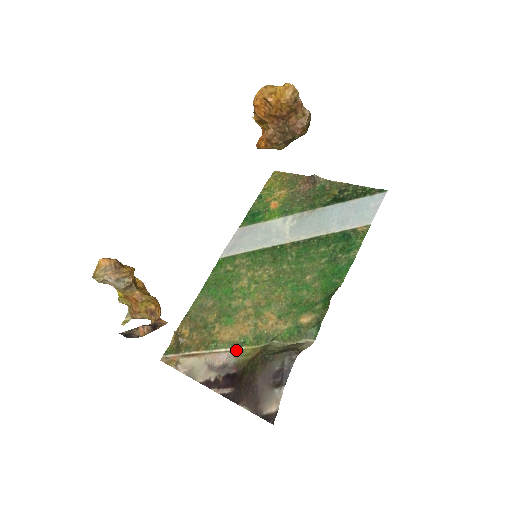
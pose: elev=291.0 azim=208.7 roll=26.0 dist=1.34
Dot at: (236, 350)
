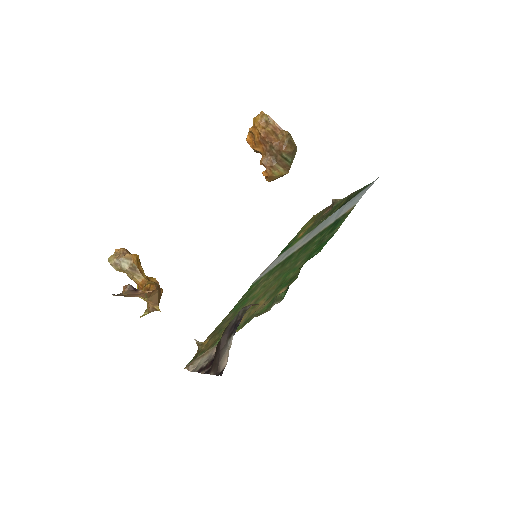
Dot at: occluded
